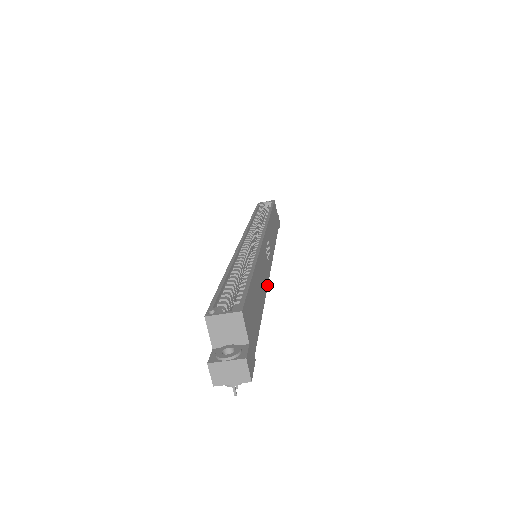
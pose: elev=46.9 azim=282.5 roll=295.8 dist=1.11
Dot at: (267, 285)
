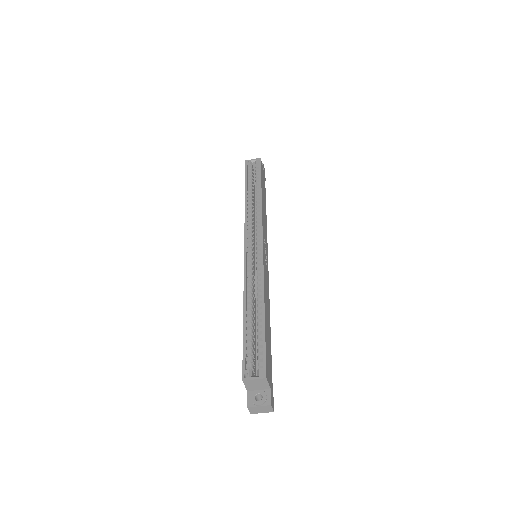
Dot at: occluded
